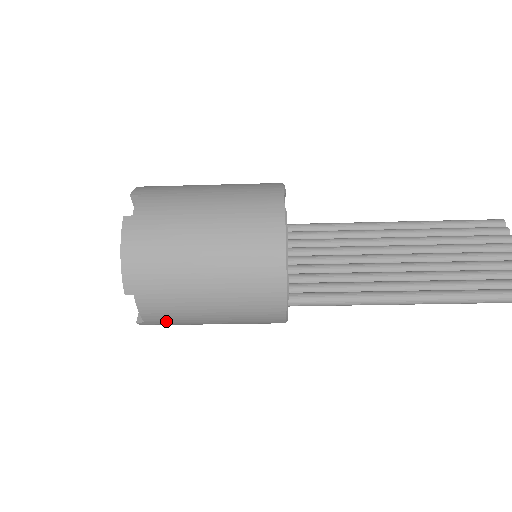
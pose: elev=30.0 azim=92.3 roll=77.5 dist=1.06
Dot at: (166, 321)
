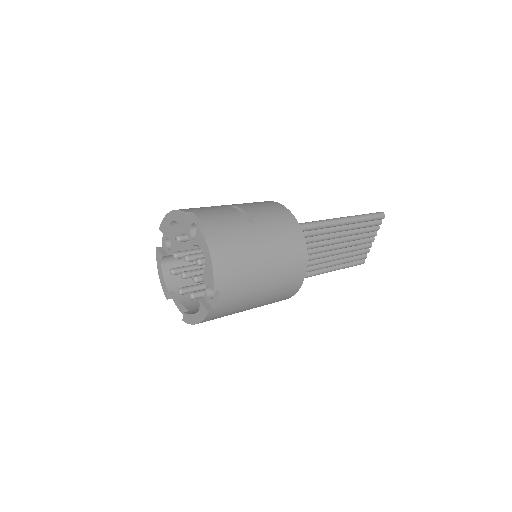
Dot at: occluded
